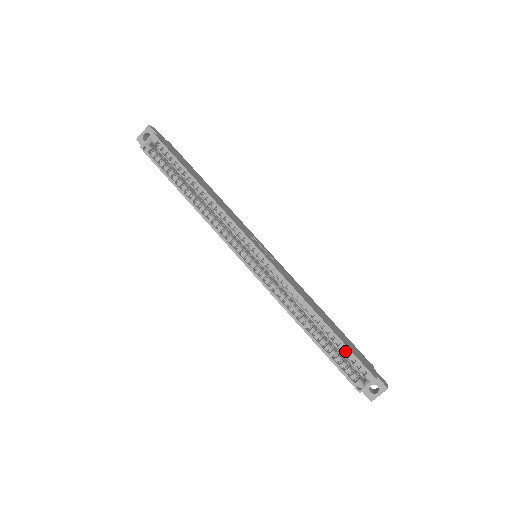
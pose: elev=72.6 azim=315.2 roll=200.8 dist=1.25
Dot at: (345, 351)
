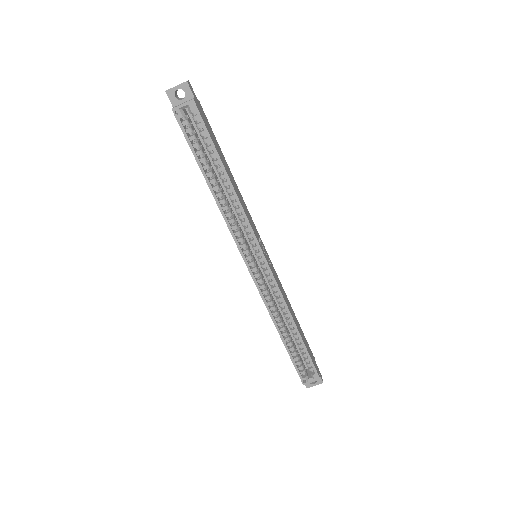
Dot at: (305, 355)
